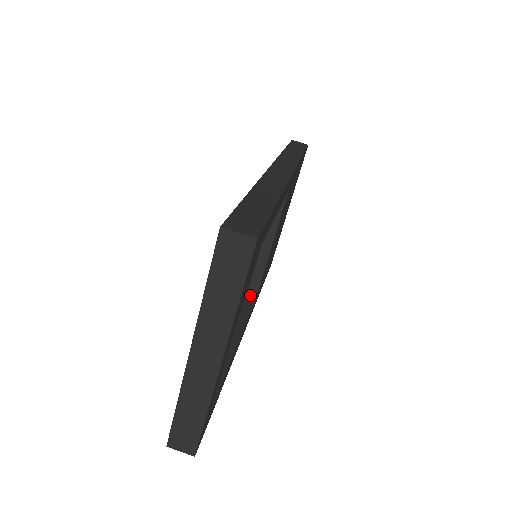
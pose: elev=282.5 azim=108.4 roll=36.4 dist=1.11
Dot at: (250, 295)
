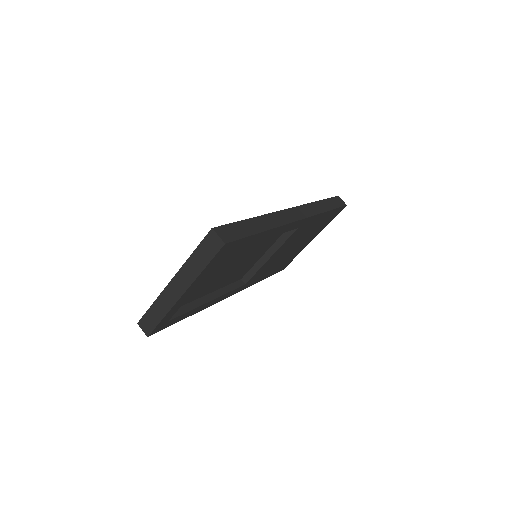
Dot at: (245, 278)
